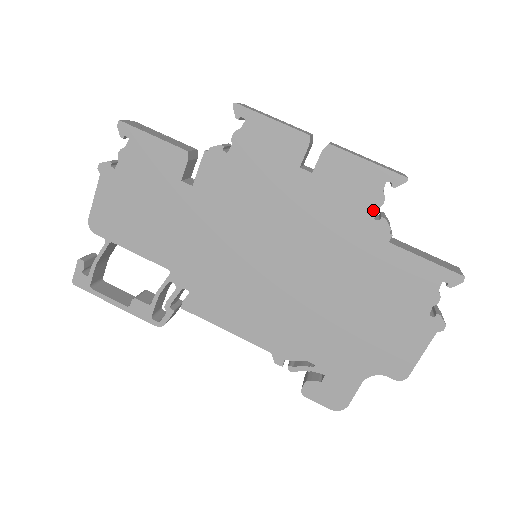
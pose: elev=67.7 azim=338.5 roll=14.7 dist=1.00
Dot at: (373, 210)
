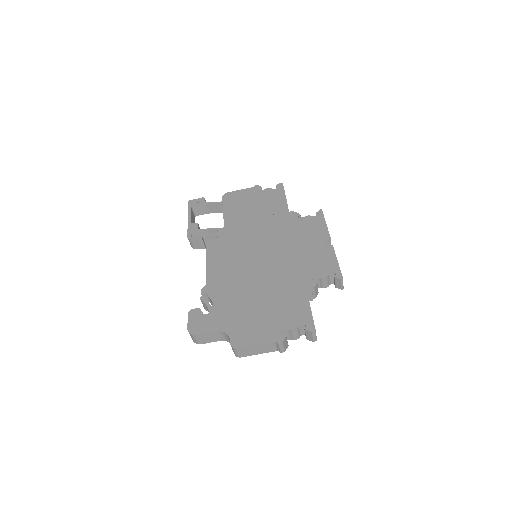
Dot at: (317, 276)
